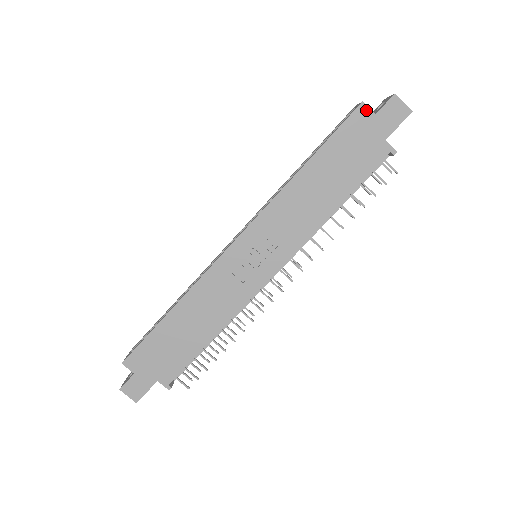
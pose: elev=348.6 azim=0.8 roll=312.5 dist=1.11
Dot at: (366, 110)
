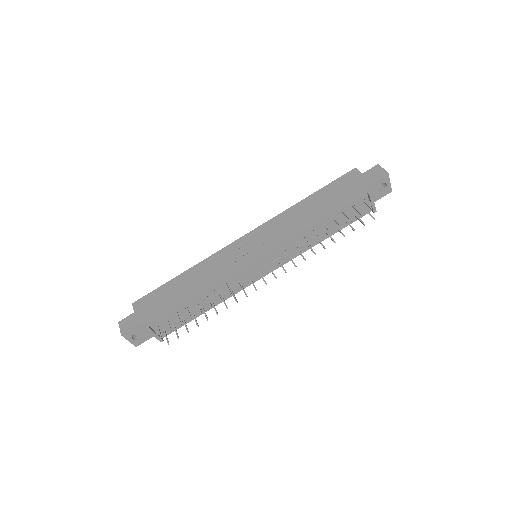
Dot at: (356, 172)
